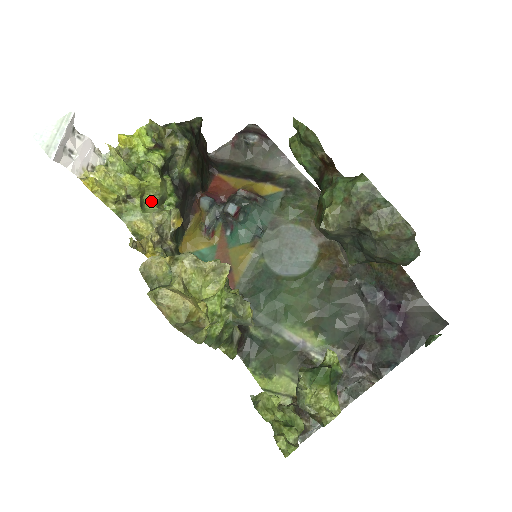
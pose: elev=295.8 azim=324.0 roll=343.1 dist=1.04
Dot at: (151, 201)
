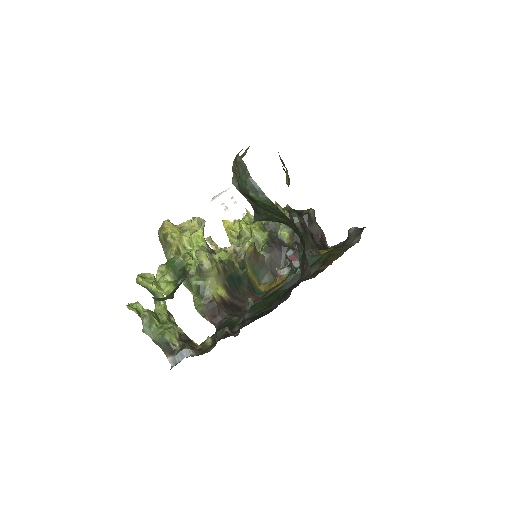
Dot at: (249, 240)
